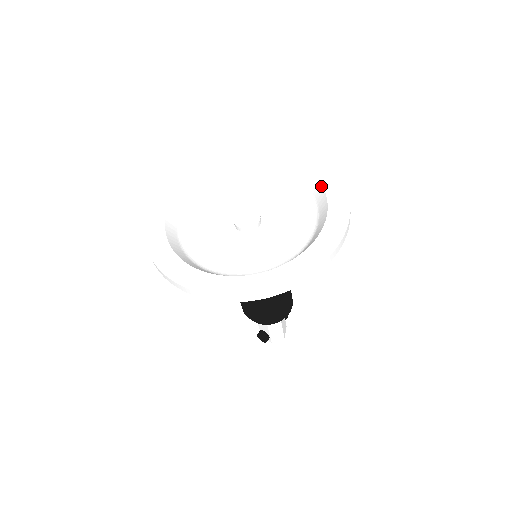
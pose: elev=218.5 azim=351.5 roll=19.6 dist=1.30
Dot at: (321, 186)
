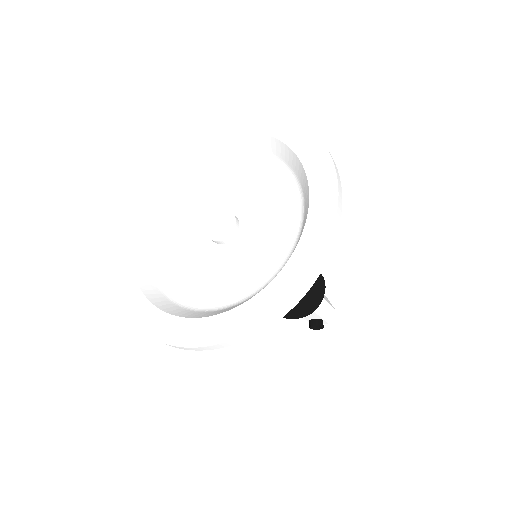
Dot at: (264, 136)
